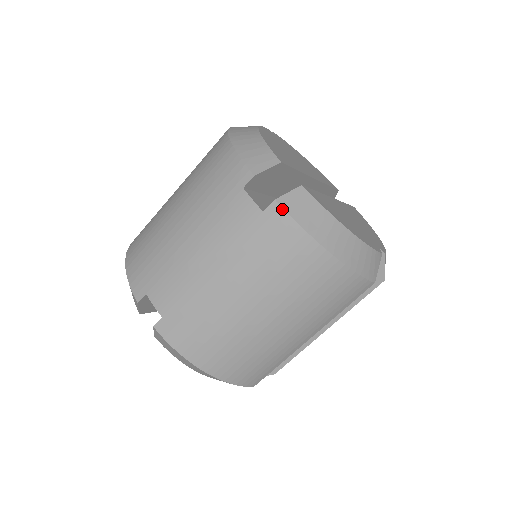
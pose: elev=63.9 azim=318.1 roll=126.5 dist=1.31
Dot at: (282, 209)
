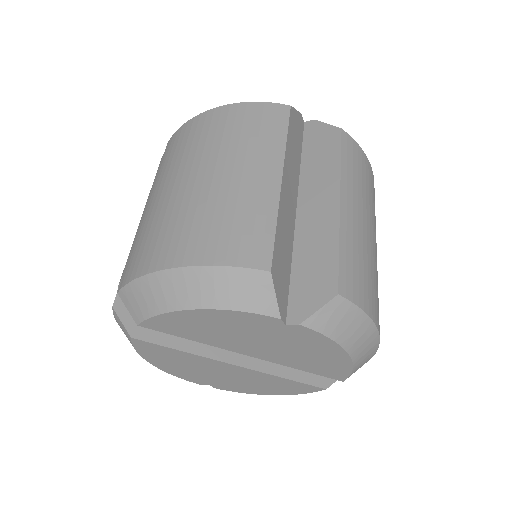
Dot at: (172, 137)
